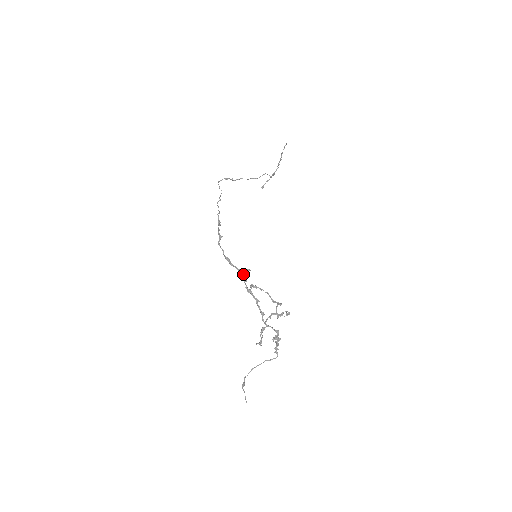
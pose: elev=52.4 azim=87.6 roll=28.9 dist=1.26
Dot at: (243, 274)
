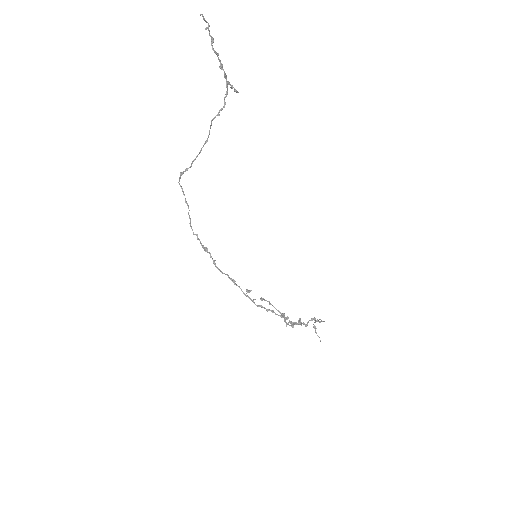
Dot at: occluded
